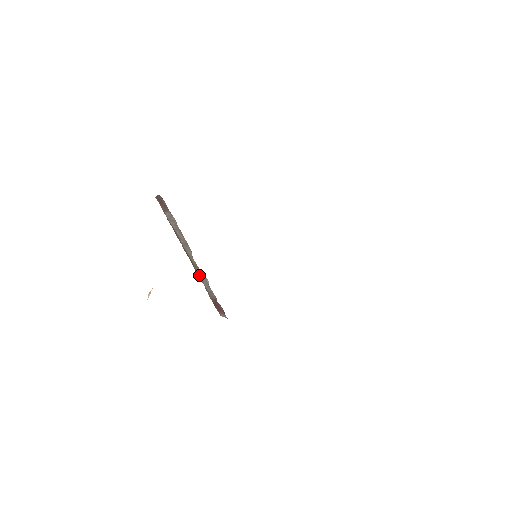
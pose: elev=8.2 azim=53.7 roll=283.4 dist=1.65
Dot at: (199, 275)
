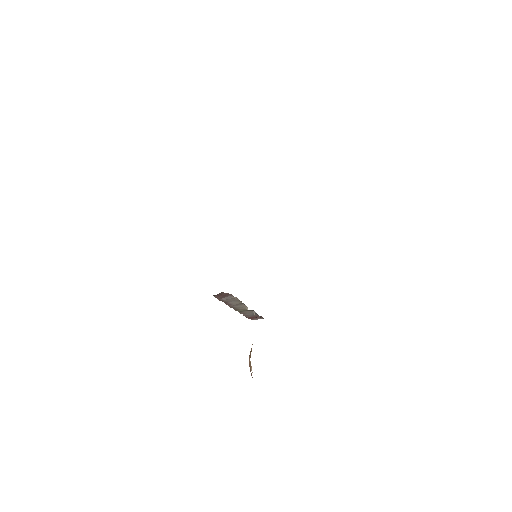
Dot at: (242, 312)
